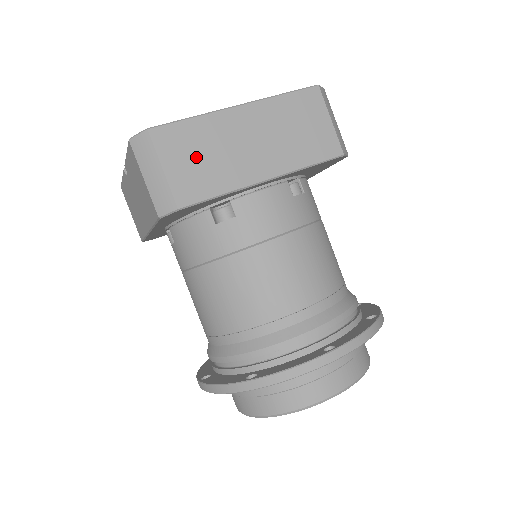
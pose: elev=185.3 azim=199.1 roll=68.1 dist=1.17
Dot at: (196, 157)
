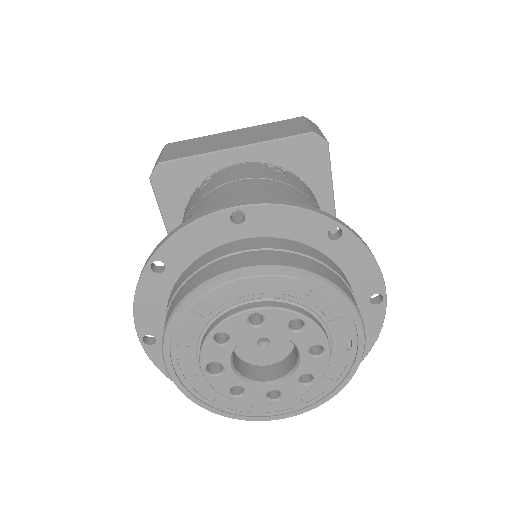
Dot at: (188, 147)
